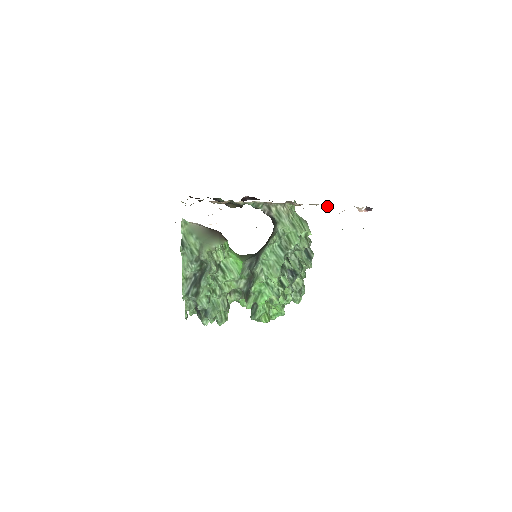
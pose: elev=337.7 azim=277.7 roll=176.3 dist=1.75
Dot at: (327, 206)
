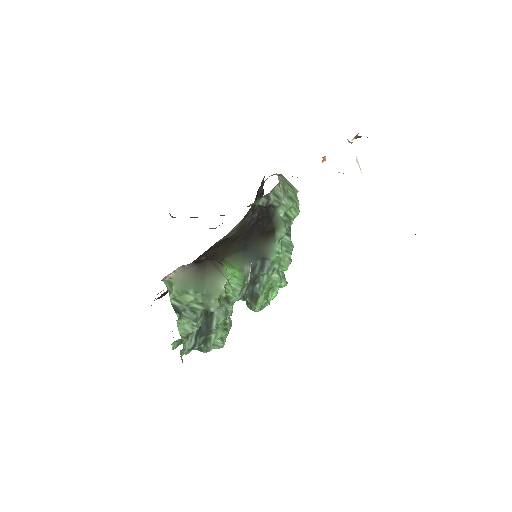
Dot at: (324, 157)
